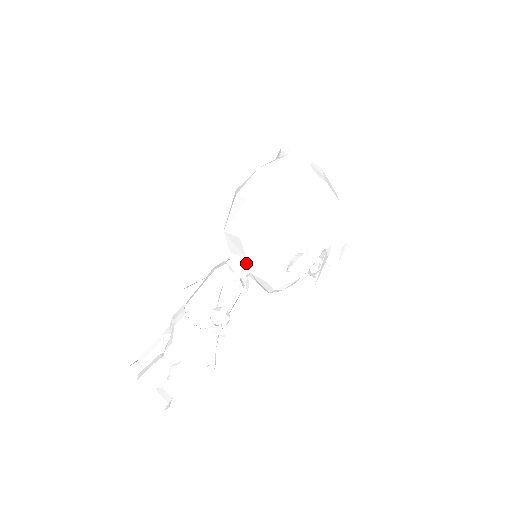
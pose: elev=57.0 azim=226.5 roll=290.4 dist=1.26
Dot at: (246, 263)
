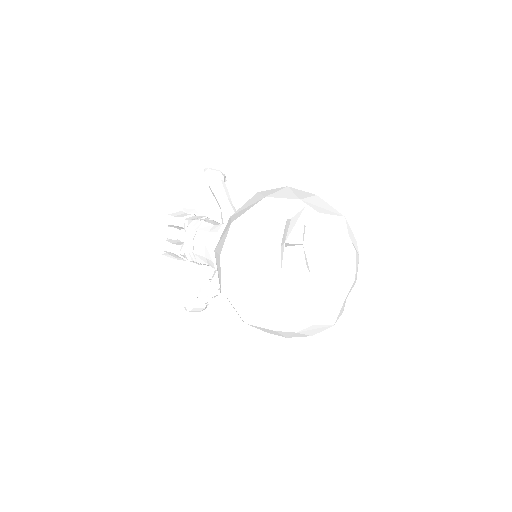
Dot at: occluded
